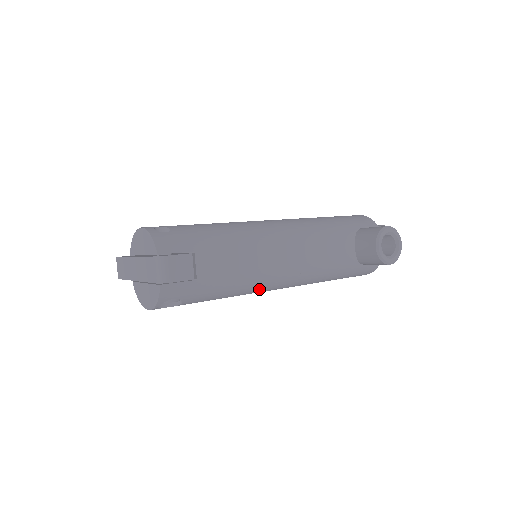
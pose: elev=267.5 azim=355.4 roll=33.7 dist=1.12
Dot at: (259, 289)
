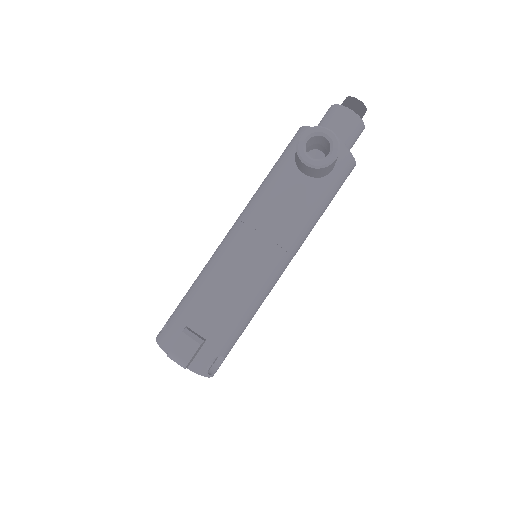
Dot at: (265, 289)
